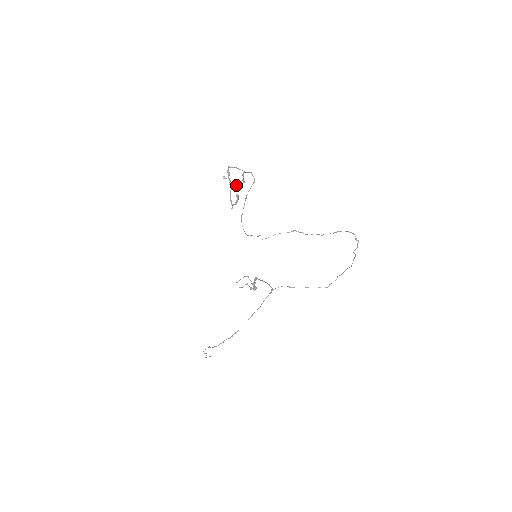
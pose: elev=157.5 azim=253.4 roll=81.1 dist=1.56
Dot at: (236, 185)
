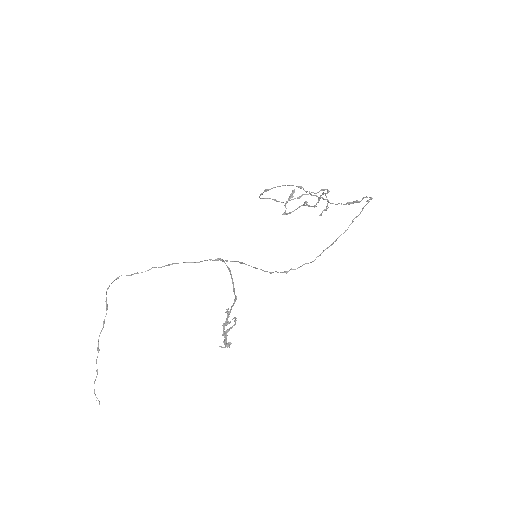
Dot at: (307, 202)
